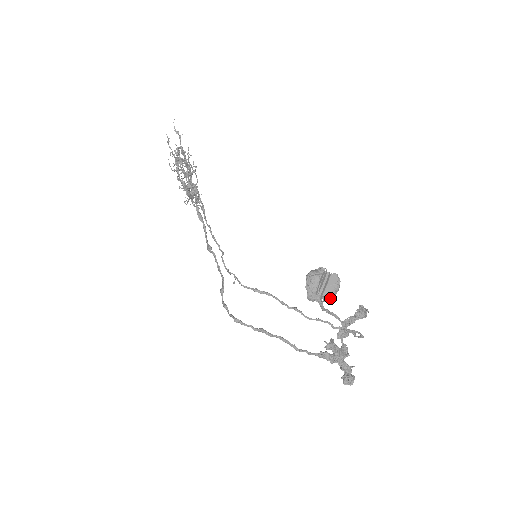
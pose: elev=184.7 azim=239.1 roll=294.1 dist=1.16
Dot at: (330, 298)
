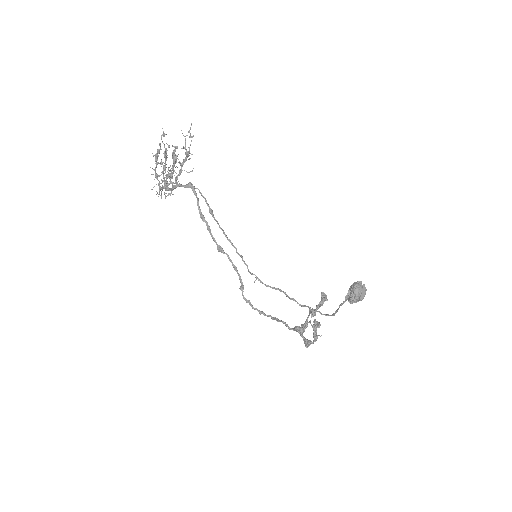
Dot at: (359, 300)
